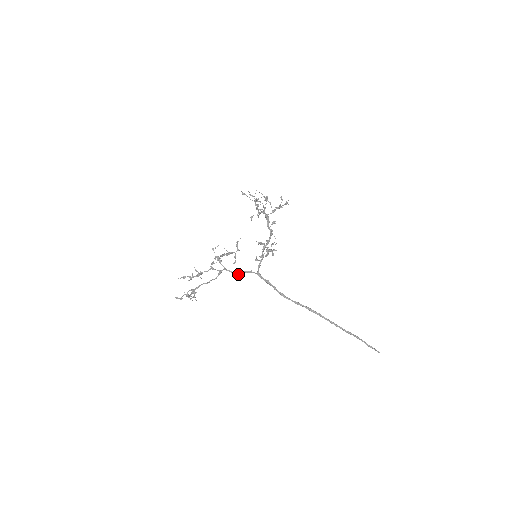
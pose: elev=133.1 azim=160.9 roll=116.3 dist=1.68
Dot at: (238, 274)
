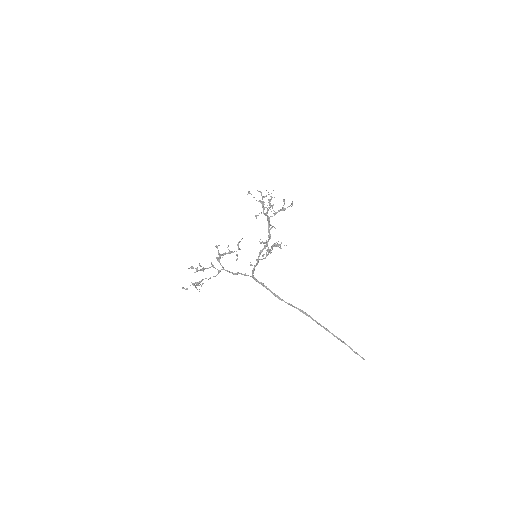
Dot at: (235, 274)
